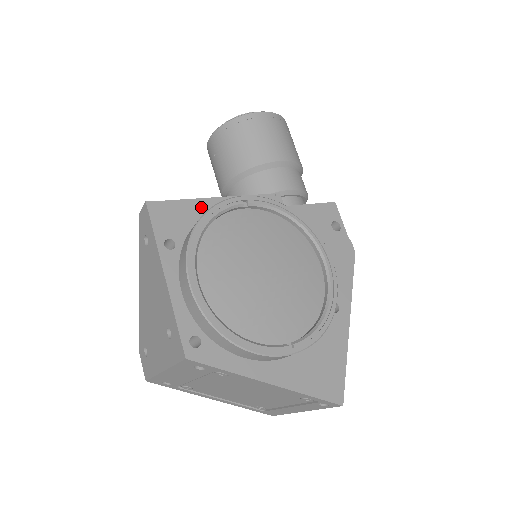
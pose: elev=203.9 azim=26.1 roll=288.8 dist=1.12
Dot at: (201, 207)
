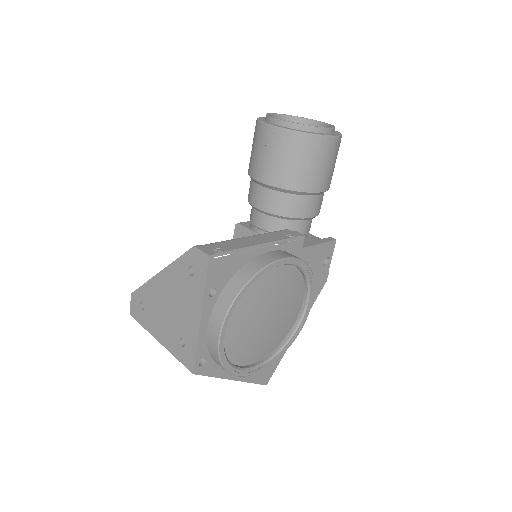
Dot at: (246, 256)
